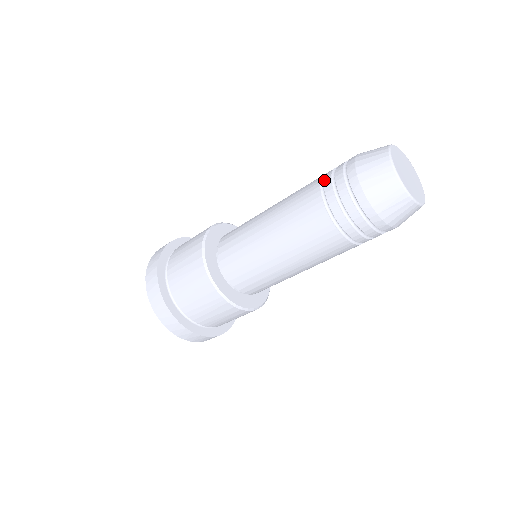
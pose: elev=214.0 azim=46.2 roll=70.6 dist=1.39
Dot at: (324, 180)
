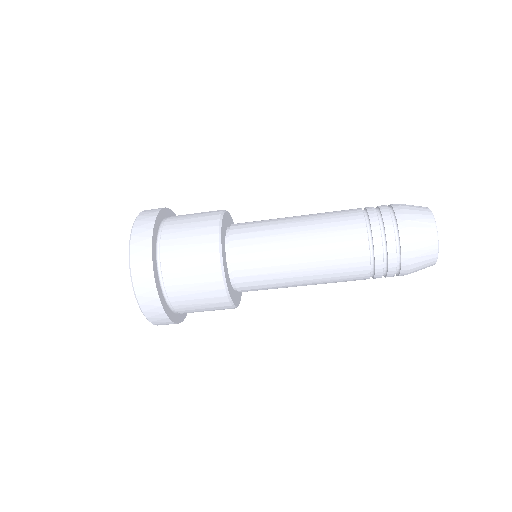
Dot at: (374, 239)
